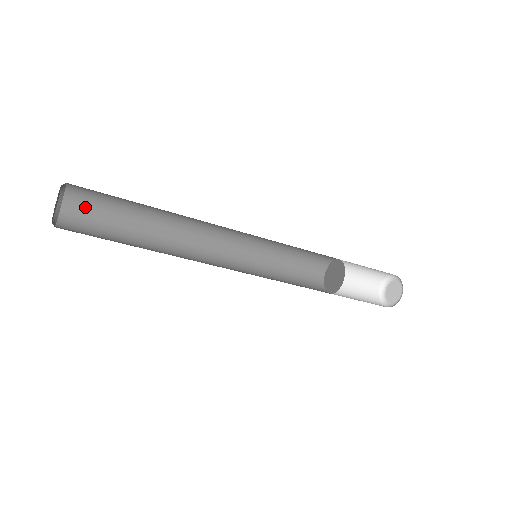
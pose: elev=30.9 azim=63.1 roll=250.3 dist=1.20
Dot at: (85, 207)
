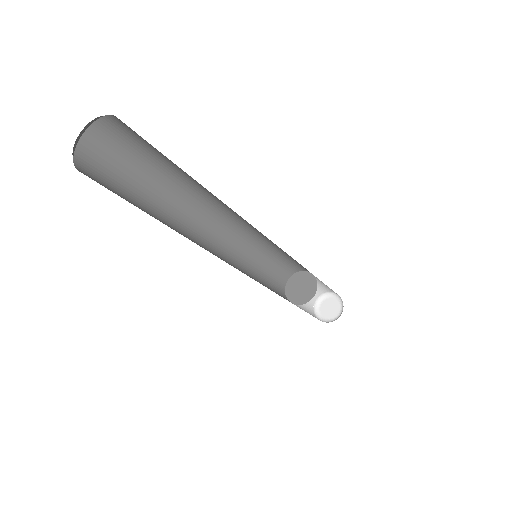
Dot at: (105, 153)
